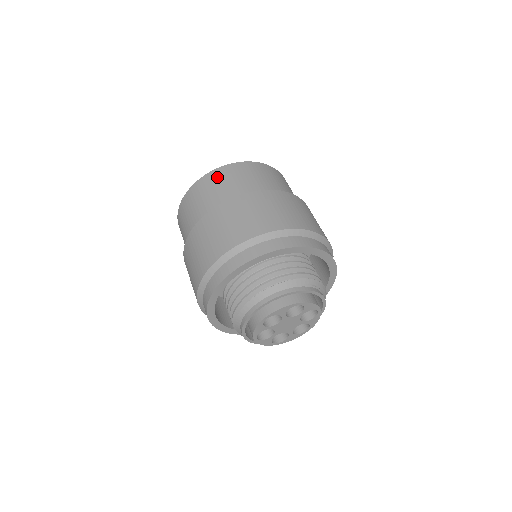
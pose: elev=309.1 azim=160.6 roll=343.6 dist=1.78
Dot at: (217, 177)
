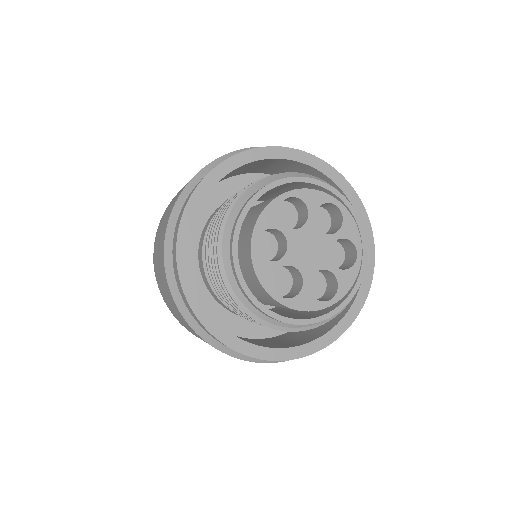
Dot at: occluded
